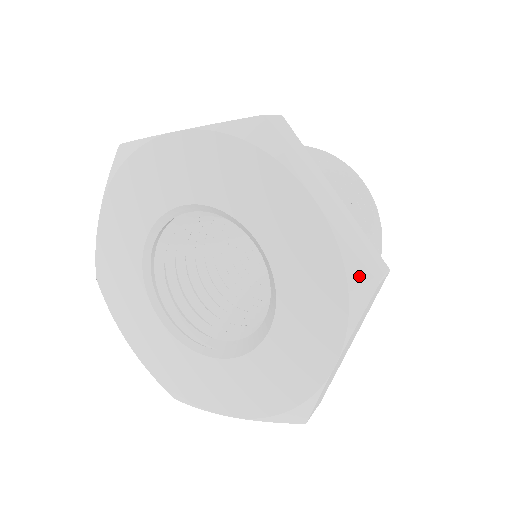
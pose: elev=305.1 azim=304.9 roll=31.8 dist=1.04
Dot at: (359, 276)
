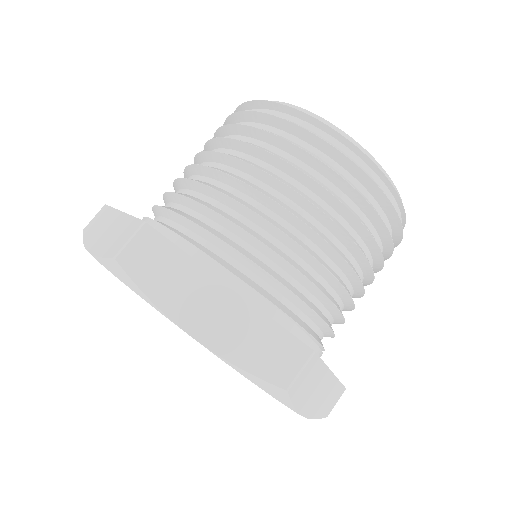
Dot at: (266, 386)
